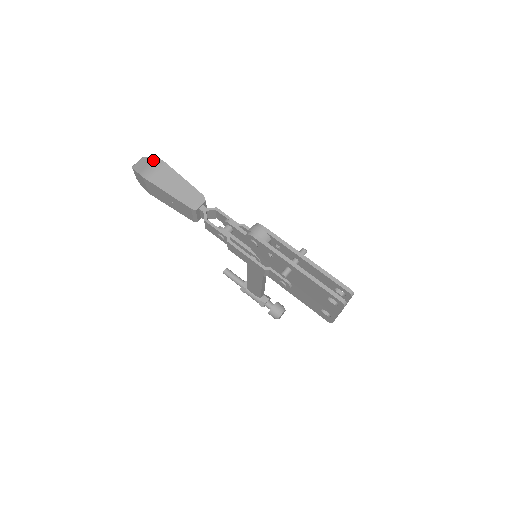
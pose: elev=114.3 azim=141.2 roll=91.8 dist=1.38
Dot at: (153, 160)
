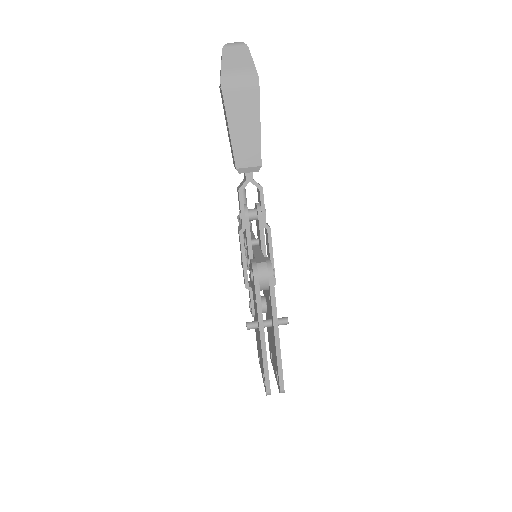
Dot at: (250, 66)
